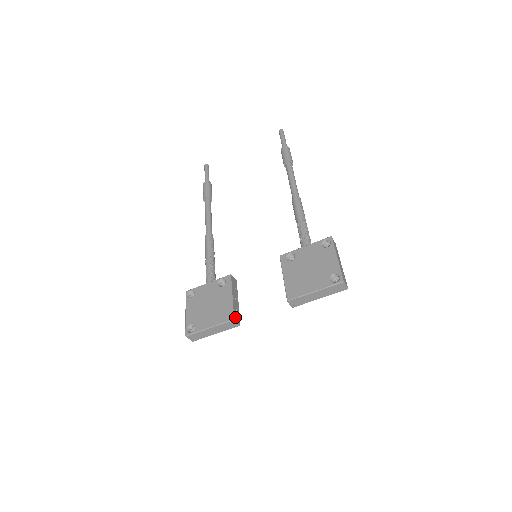
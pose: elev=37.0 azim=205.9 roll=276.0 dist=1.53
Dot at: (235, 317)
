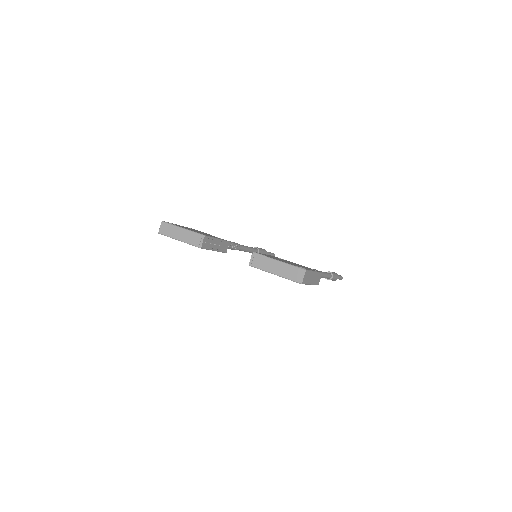
Dot at: (206, 239)
